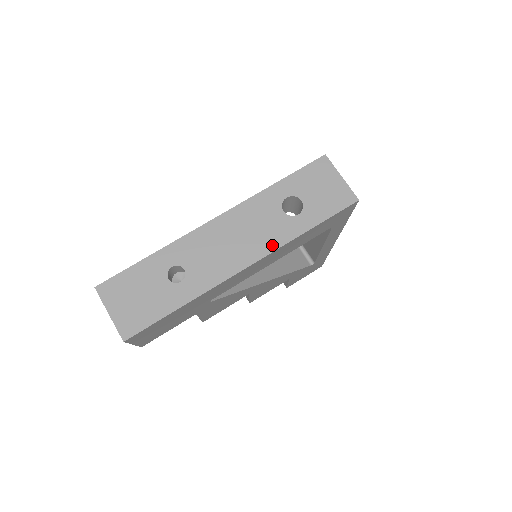
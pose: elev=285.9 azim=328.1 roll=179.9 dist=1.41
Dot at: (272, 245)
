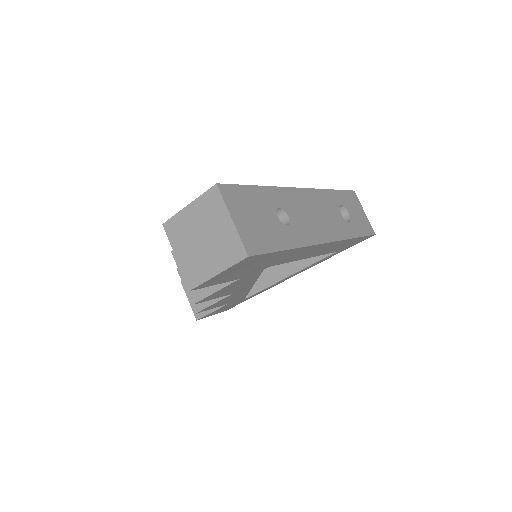
Dot at: (340, 235)
